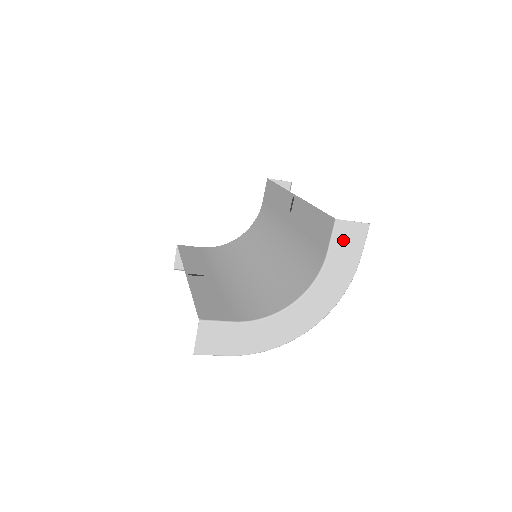
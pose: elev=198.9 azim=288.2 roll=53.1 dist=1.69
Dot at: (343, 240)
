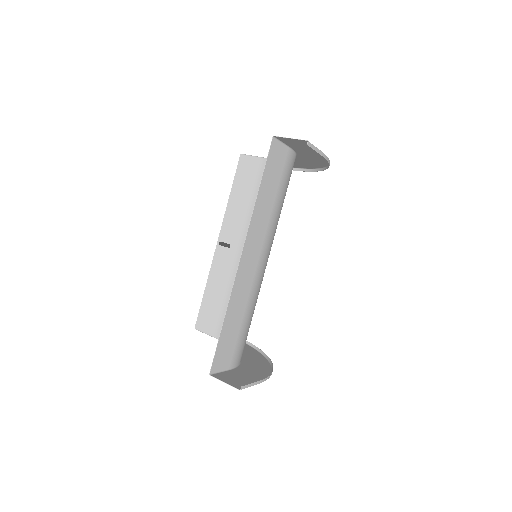
Dot at: (231, 377)
